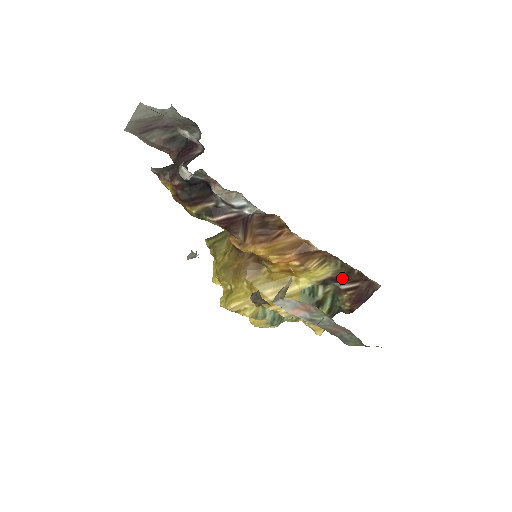
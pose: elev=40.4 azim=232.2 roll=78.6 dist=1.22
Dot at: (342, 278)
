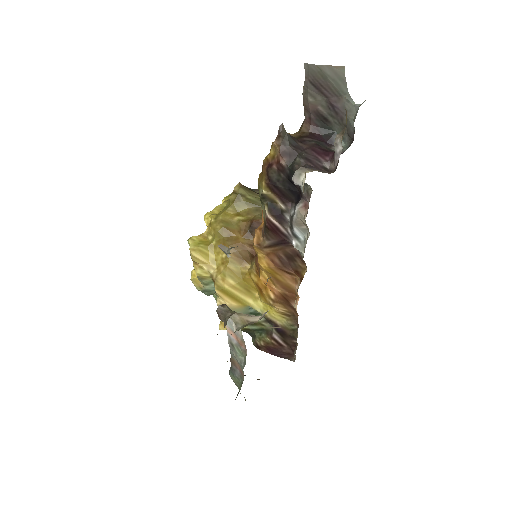
Dot at: (282, 333)
